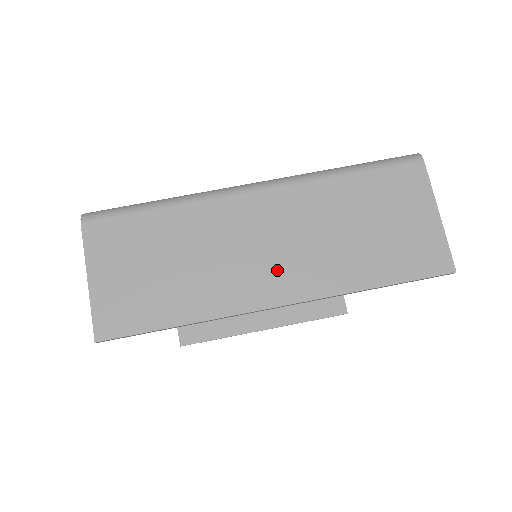
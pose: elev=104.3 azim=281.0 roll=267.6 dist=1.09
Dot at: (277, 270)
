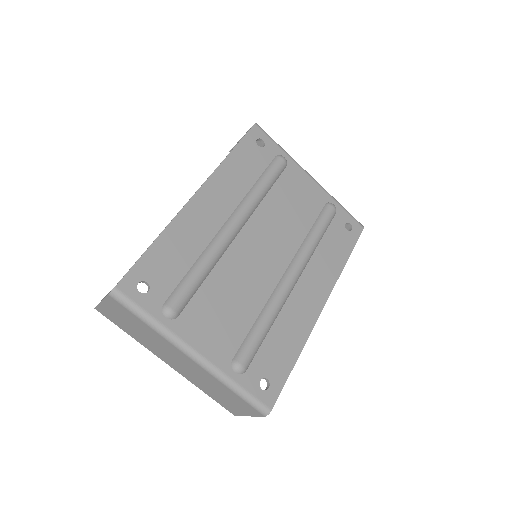
Dot at: (176, 365)
